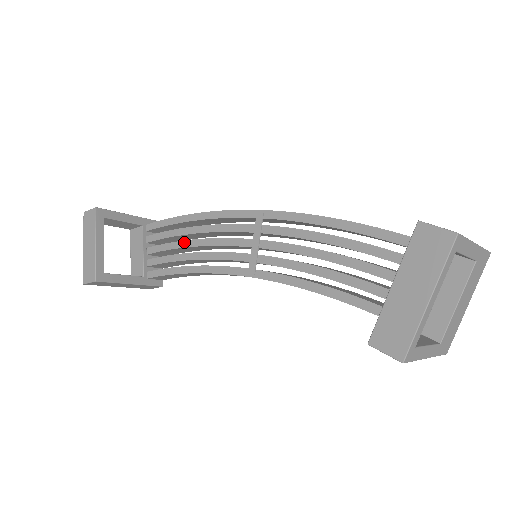
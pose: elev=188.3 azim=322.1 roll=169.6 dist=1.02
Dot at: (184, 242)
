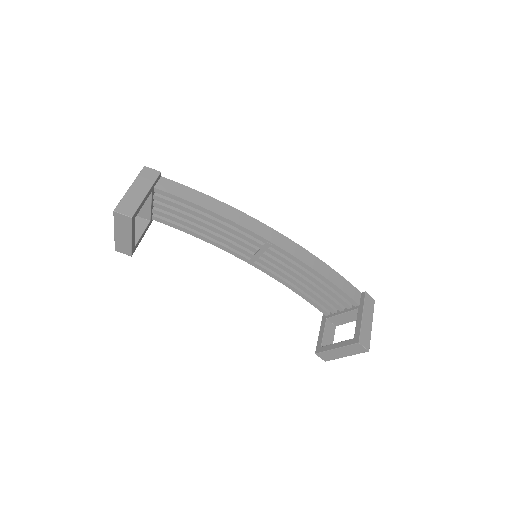
Dot at: (196, 221)
